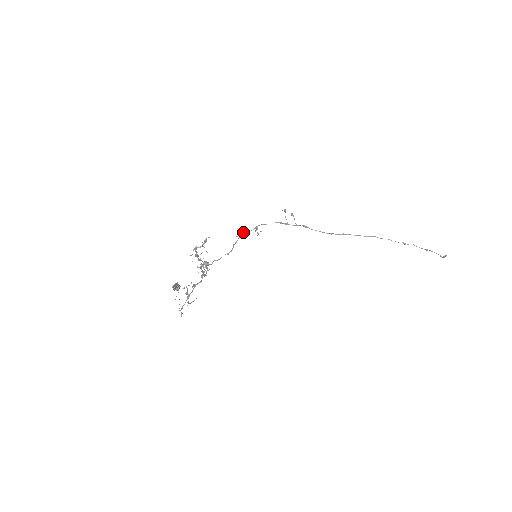
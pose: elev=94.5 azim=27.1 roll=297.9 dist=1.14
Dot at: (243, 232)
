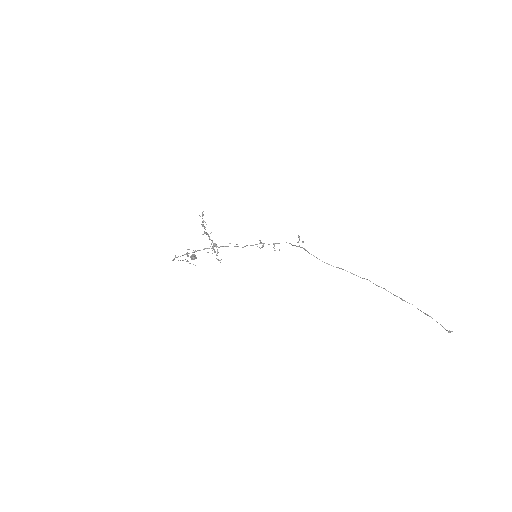
Dot at: (260, 242)
